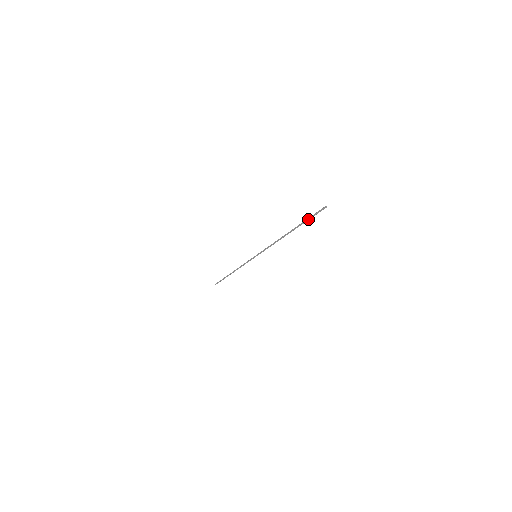
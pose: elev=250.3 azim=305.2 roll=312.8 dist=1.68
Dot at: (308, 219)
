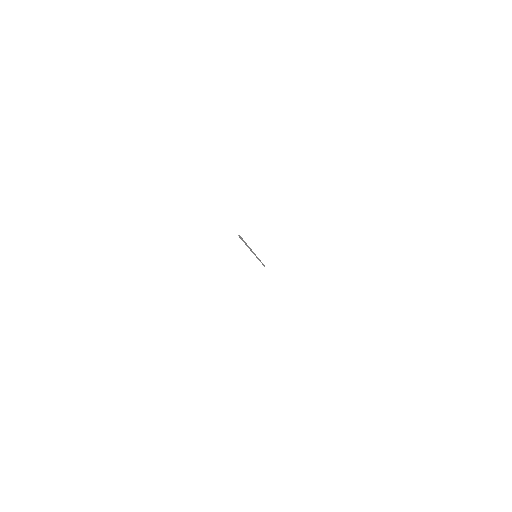
Dot at: occluded
